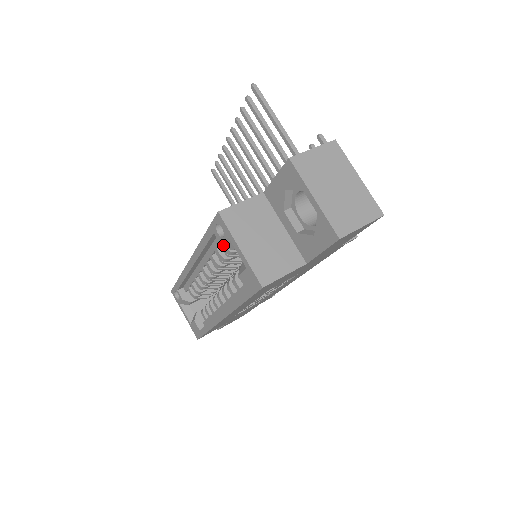
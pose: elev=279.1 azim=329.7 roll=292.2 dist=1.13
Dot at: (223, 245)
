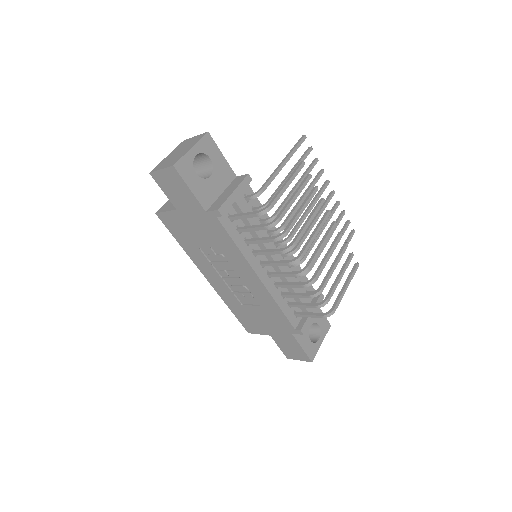
Dot at: occluded
